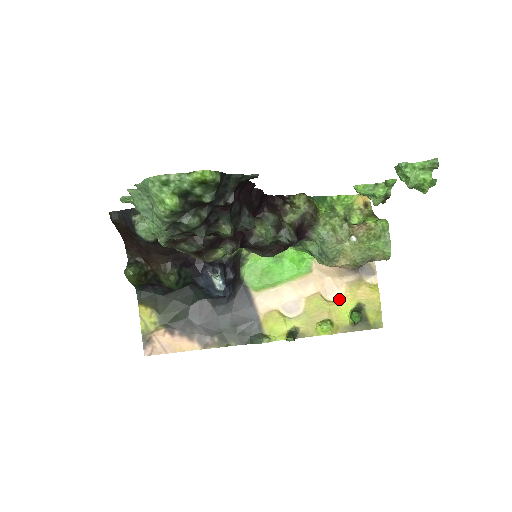
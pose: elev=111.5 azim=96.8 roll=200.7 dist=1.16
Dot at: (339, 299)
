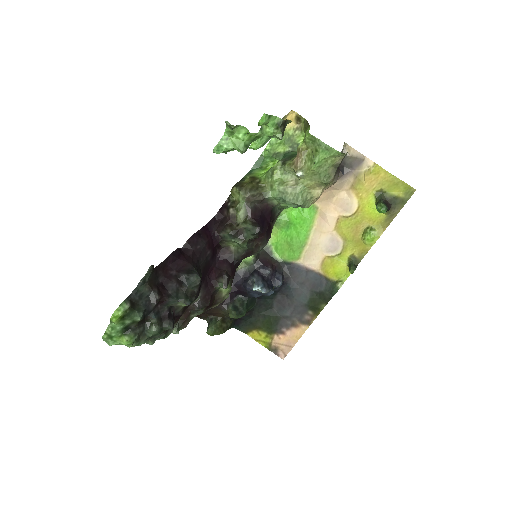
Dot at: (358, 206)
